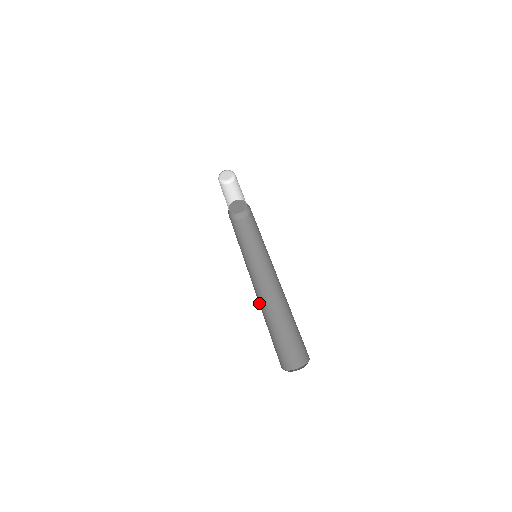
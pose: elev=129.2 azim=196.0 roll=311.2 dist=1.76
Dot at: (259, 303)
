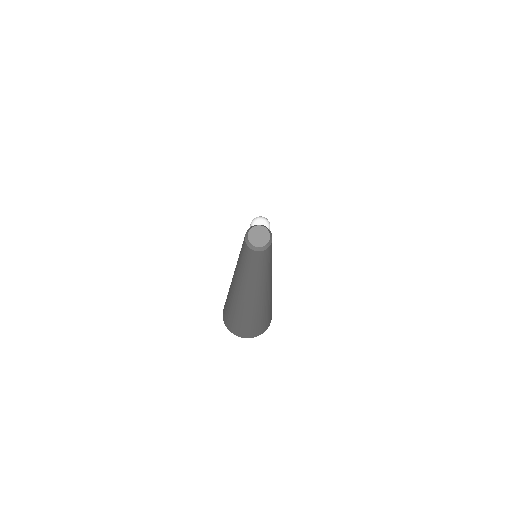
Dot at: (234, 275)
